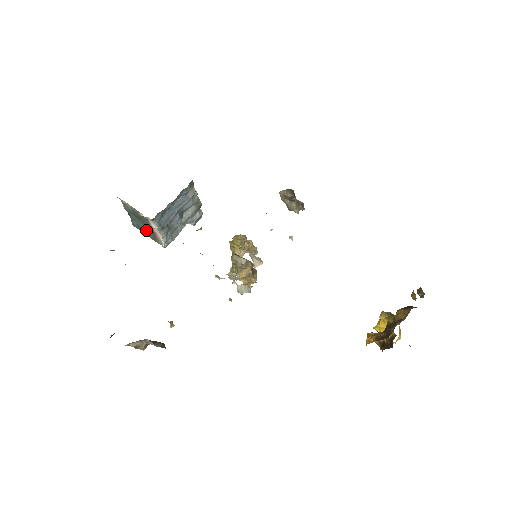
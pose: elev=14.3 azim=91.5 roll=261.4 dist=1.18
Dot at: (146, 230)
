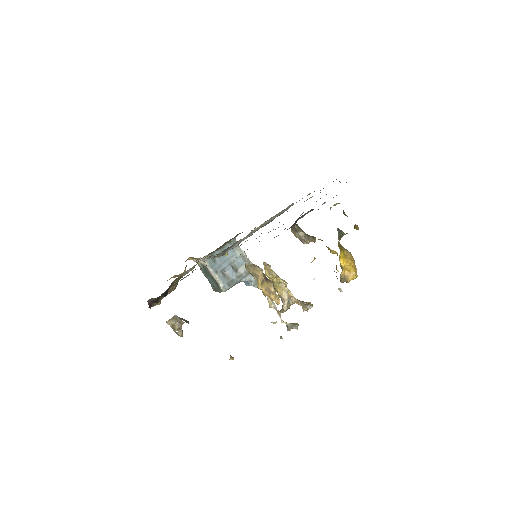
Dot at: (216, 286)
